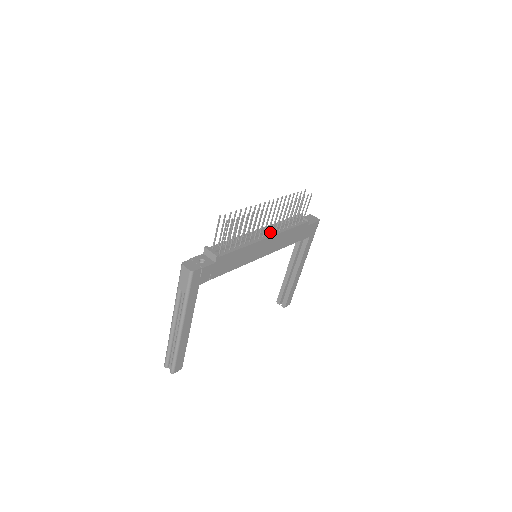
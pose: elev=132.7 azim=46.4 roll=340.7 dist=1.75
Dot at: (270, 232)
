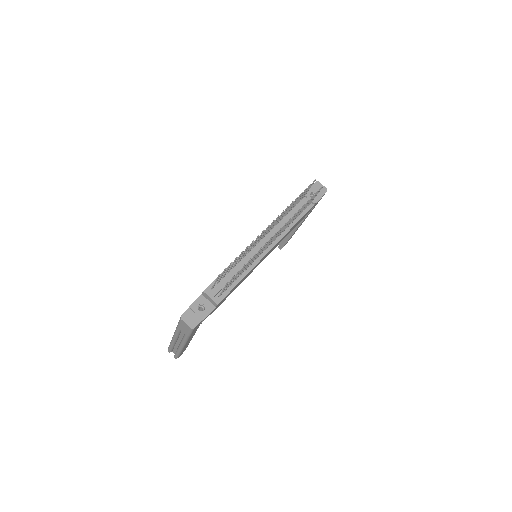
Dot at: occluded
